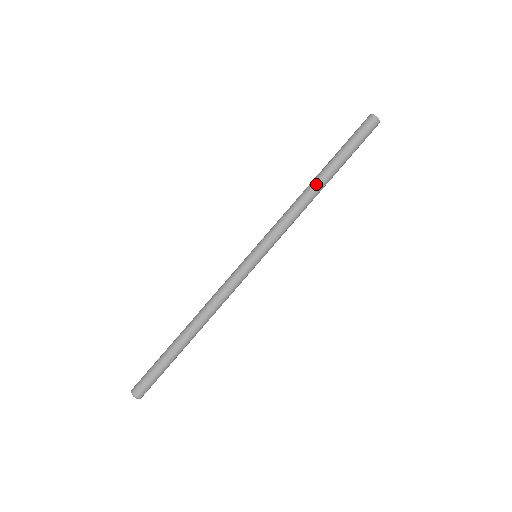
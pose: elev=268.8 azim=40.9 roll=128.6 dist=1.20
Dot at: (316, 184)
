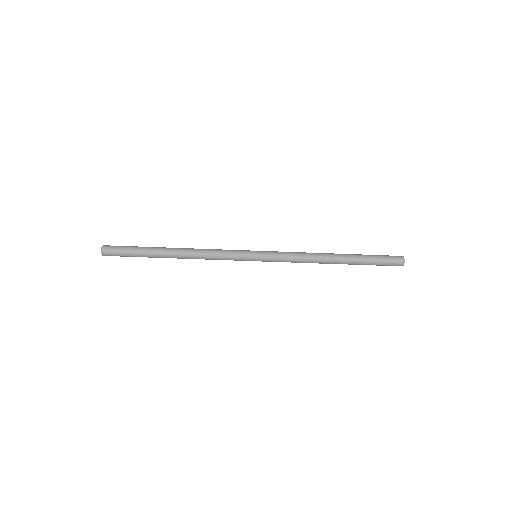
Dot at: (332, 261)
